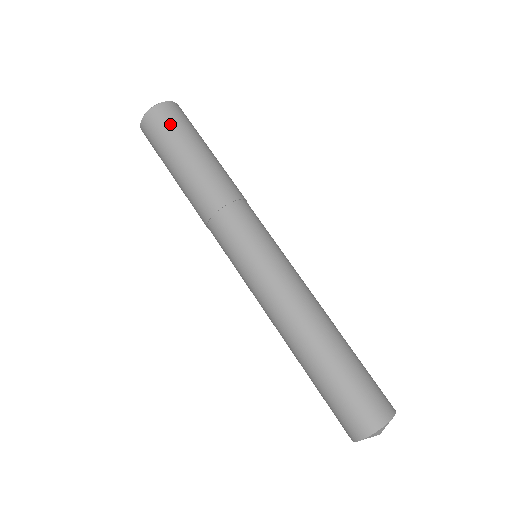
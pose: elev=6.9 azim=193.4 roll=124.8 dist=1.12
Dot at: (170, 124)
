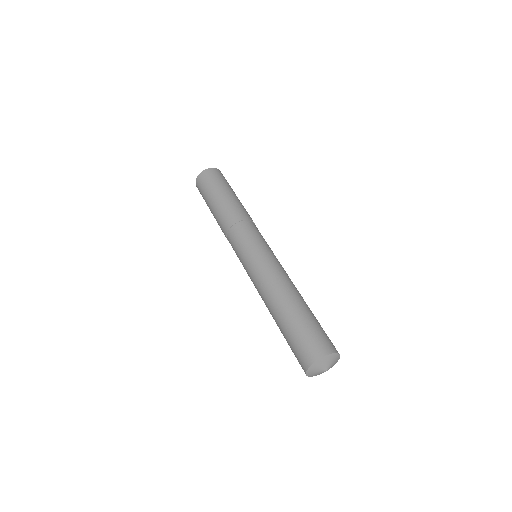
Dot at: (209, 180)
